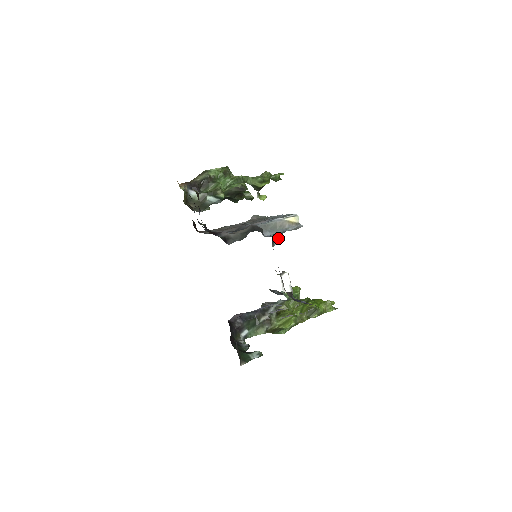
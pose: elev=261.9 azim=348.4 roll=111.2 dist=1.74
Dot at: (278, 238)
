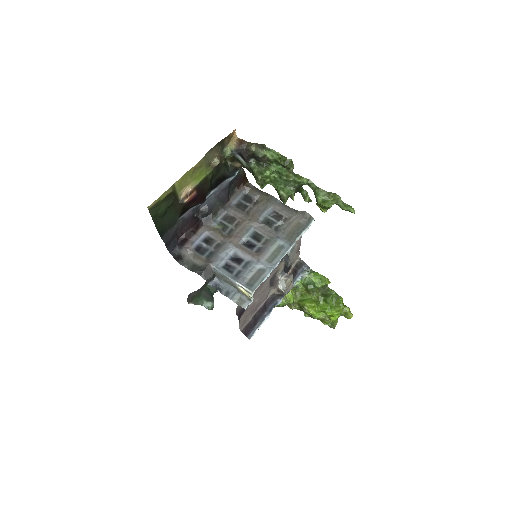
Dot at: (286, 262)
